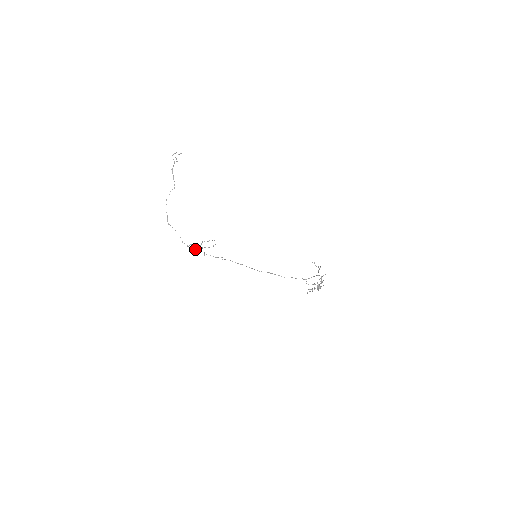
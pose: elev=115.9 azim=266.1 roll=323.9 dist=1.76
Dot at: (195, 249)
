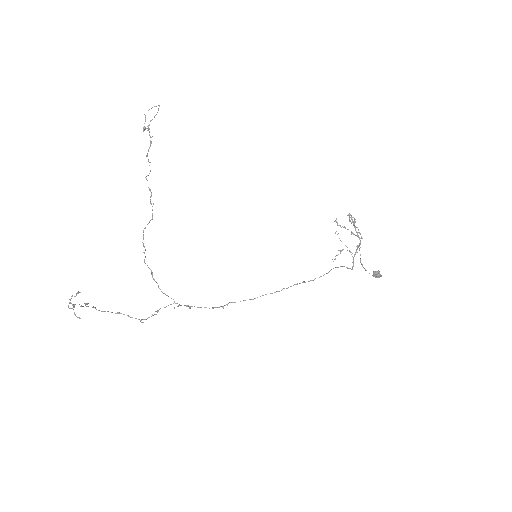
Dot at: (147, 175)
